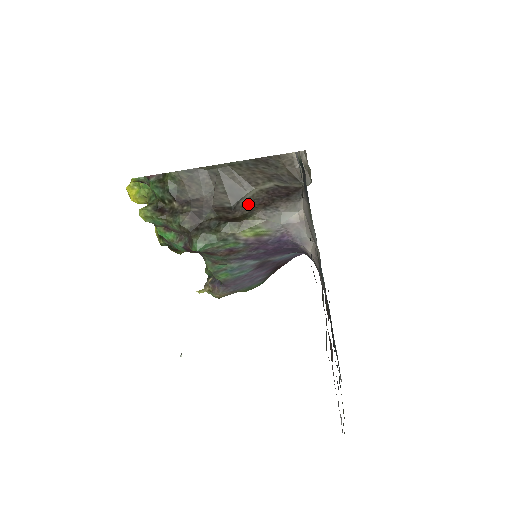
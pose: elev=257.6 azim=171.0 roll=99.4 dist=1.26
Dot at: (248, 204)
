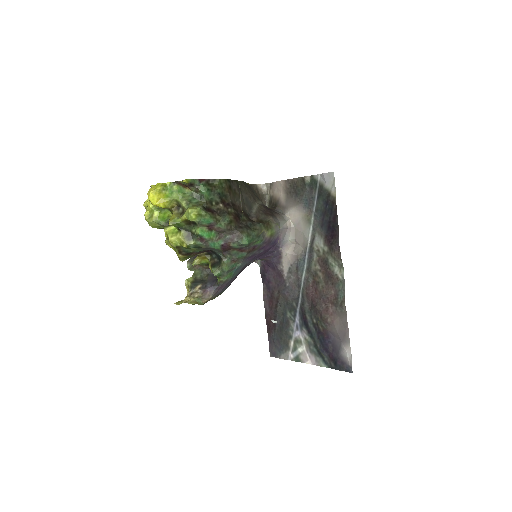
Dot at: (259, 213)
